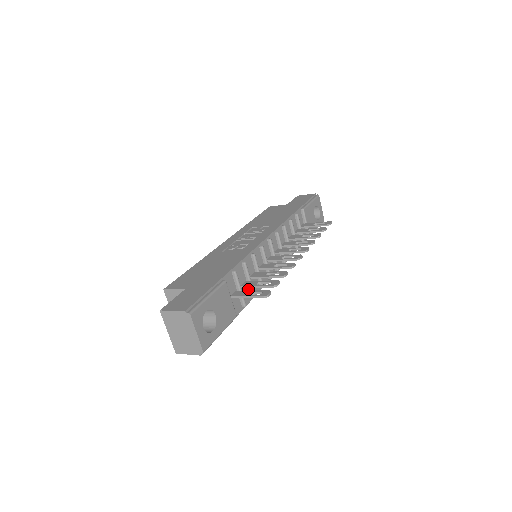
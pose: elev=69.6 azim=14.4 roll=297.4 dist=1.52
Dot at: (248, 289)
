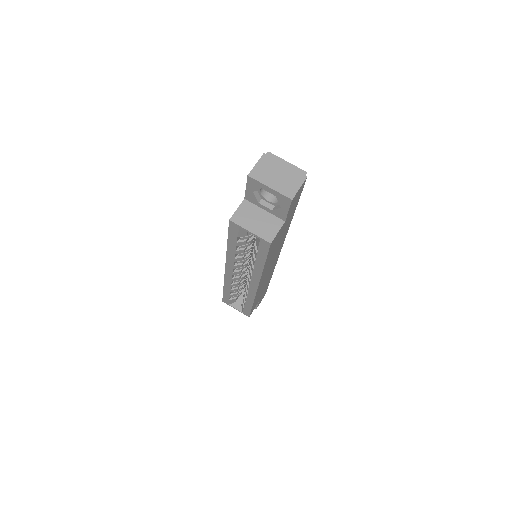
Dot at: occluded
